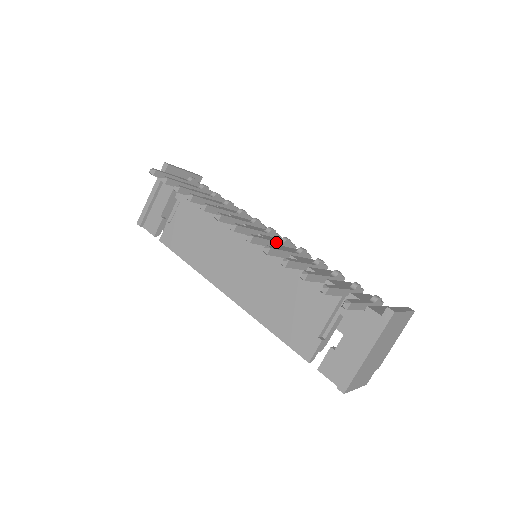
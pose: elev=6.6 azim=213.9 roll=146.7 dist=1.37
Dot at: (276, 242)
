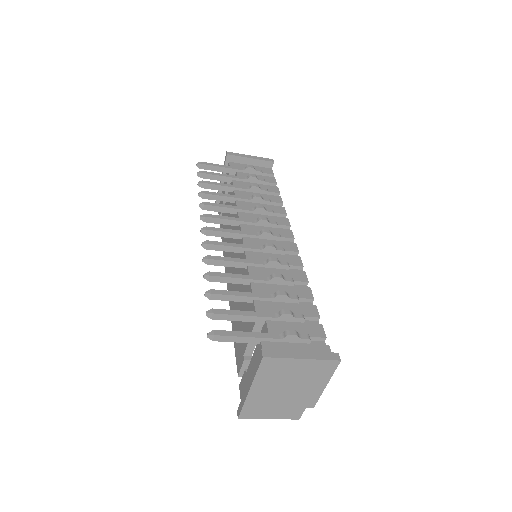
Dot at: (249, 248)
